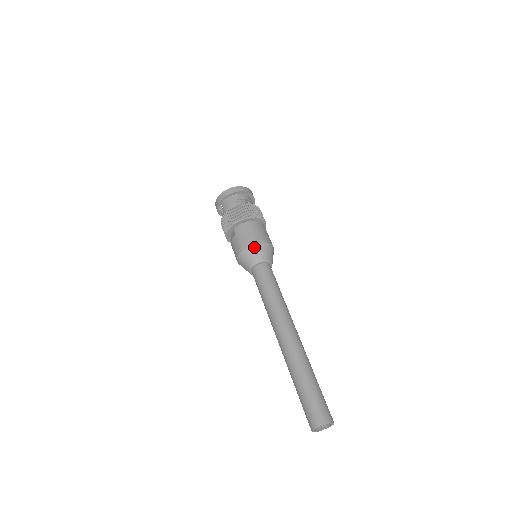
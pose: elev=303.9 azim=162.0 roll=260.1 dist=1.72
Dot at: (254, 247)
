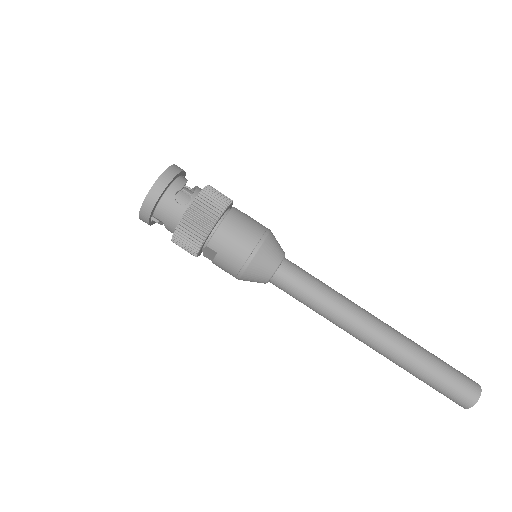
Dot at: (259, 256)
